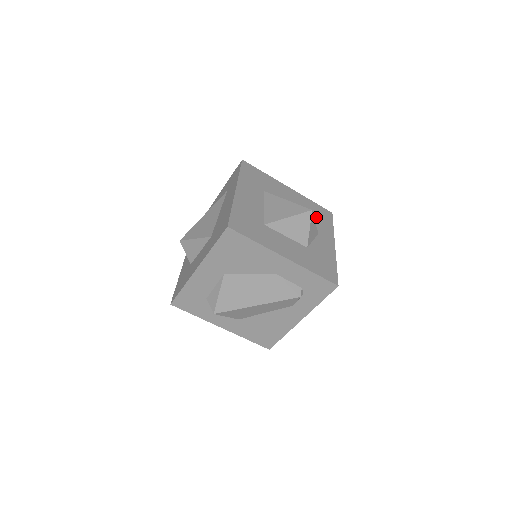
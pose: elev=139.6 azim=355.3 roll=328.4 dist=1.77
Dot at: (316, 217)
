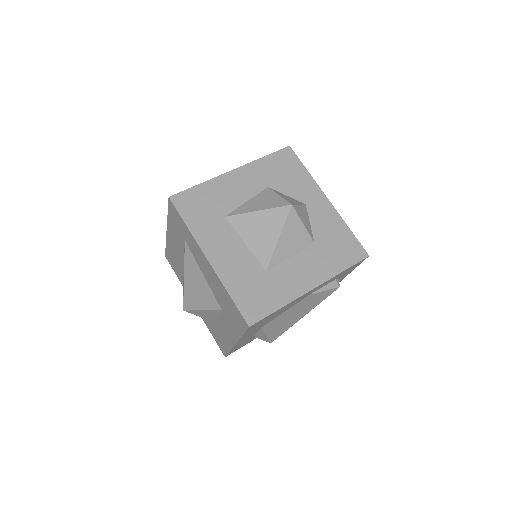
Dot at: (285, 180)
